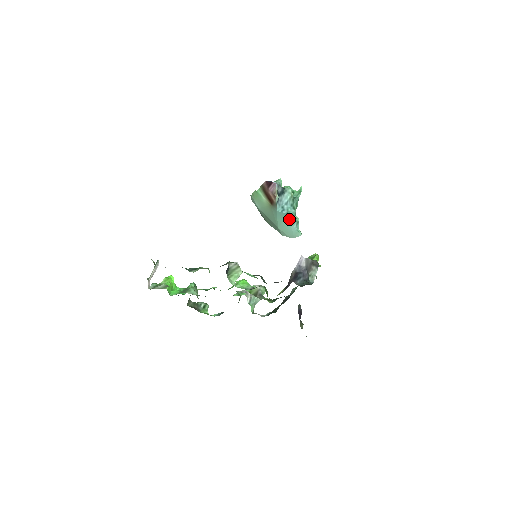
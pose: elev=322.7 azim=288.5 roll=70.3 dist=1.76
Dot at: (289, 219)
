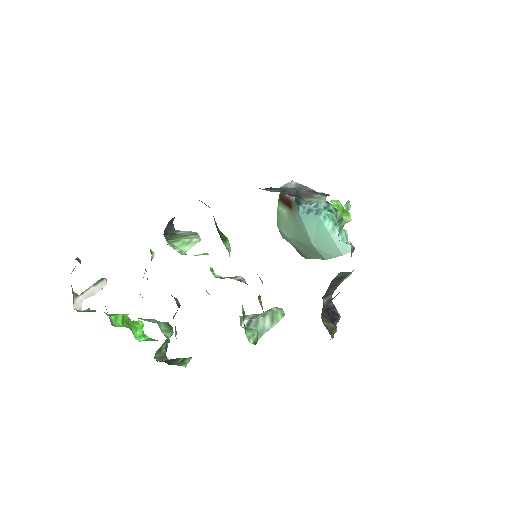
Dot at: (323, 223)
